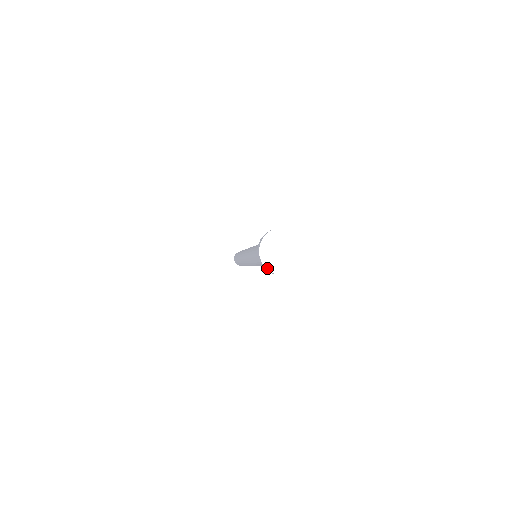
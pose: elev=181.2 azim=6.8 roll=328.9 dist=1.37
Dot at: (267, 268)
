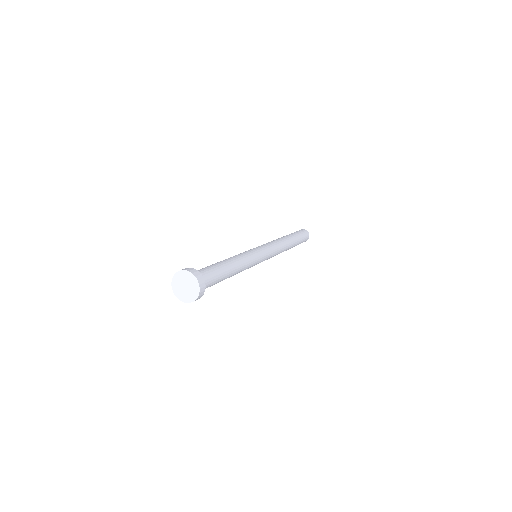
Dot at: (186, 302)
